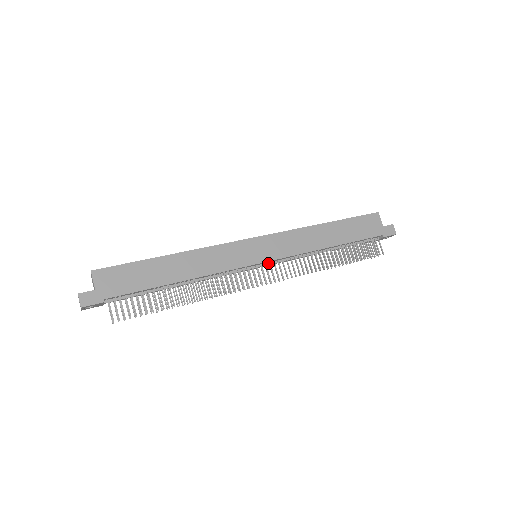
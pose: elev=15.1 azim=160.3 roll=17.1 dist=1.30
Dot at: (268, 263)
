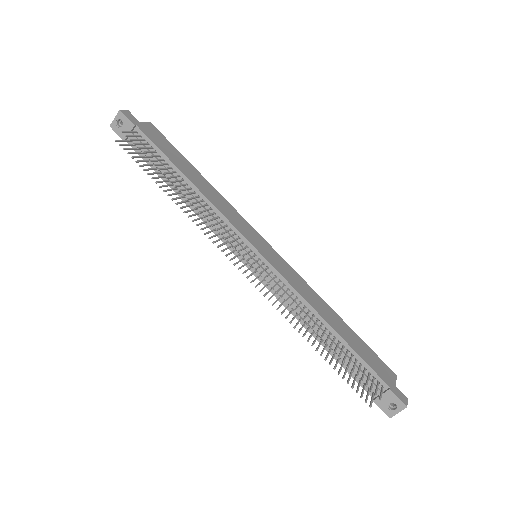
Dot at: (261, 266)
